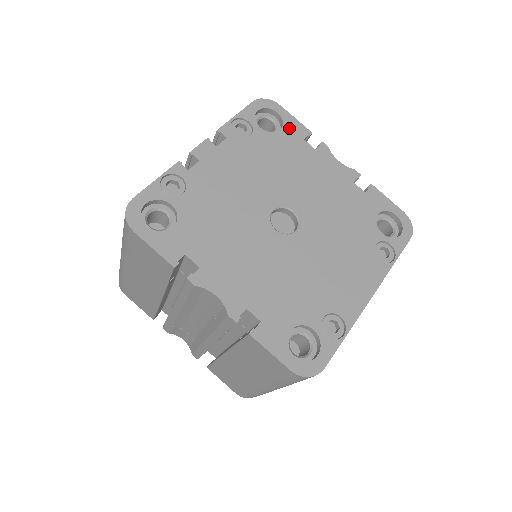
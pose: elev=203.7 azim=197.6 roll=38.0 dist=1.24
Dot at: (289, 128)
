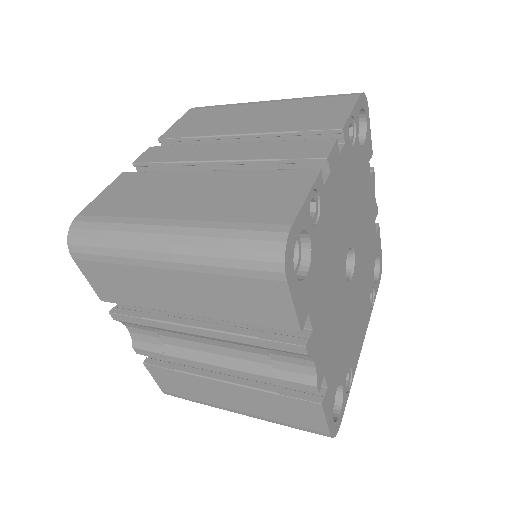
Dot at: (367, 143)
